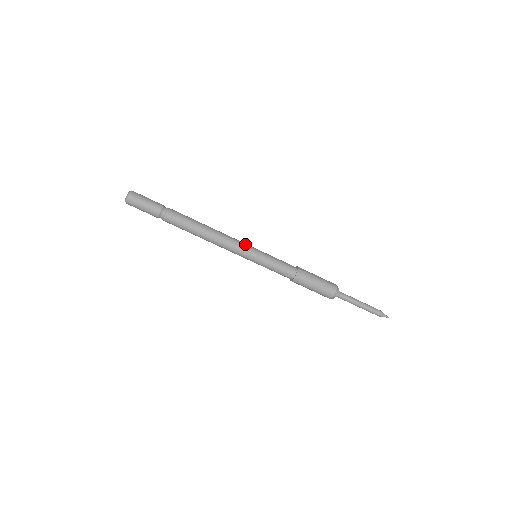
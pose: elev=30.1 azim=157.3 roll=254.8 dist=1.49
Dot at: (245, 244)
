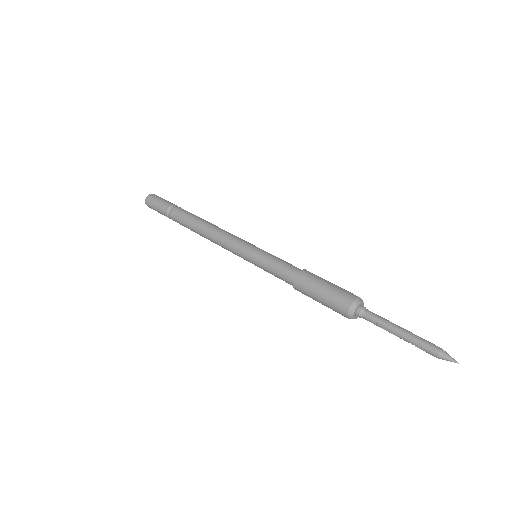
Dot at: occluded
